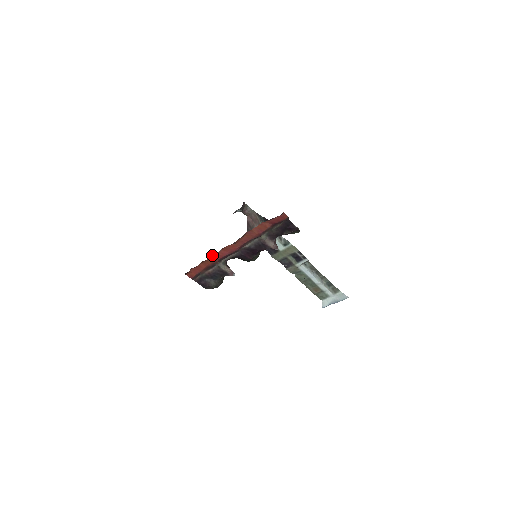
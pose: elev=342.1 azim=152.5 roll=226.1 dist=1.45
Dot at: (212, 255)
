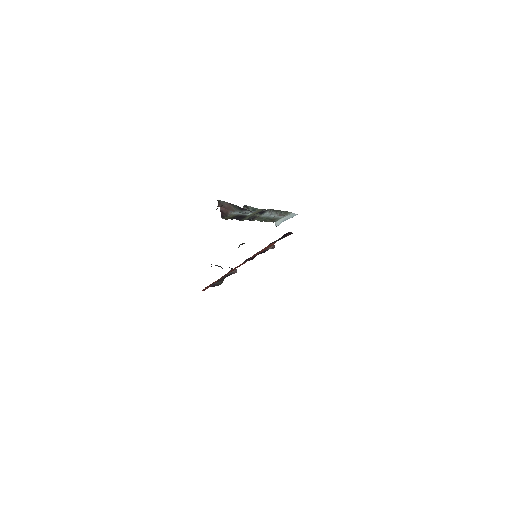
Dot at: (224, 275)
